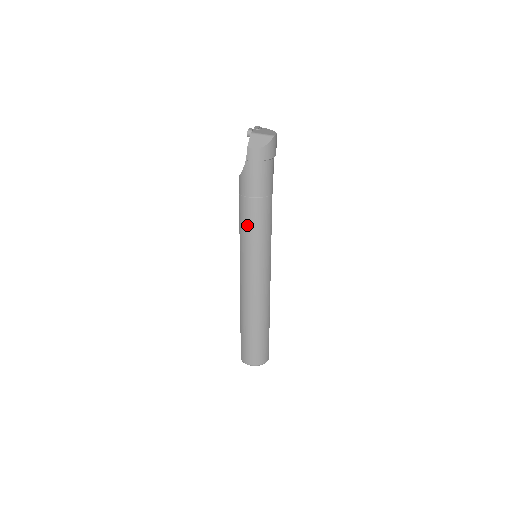
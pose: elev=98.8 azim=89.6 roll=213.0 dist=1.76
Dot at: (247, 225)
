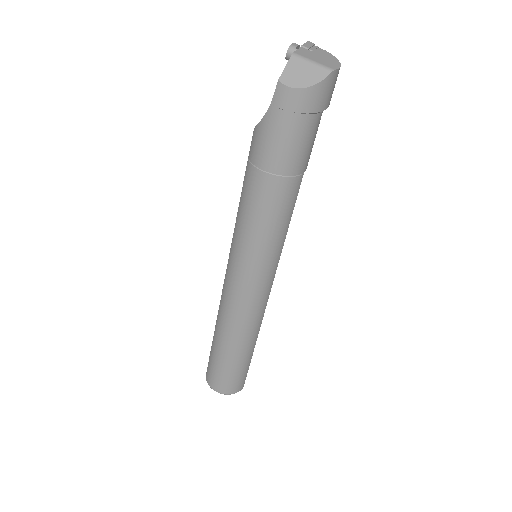
Dot at: (249, 213)
